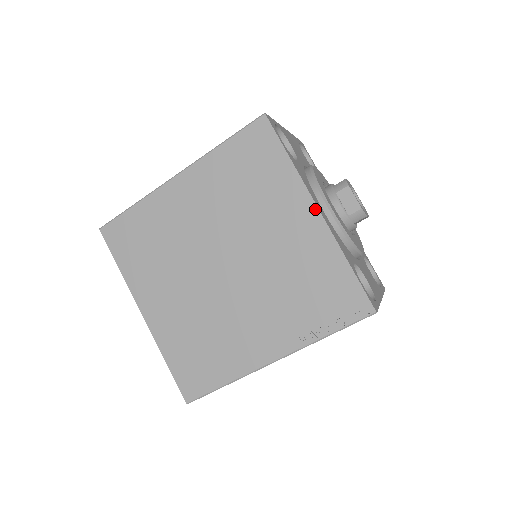
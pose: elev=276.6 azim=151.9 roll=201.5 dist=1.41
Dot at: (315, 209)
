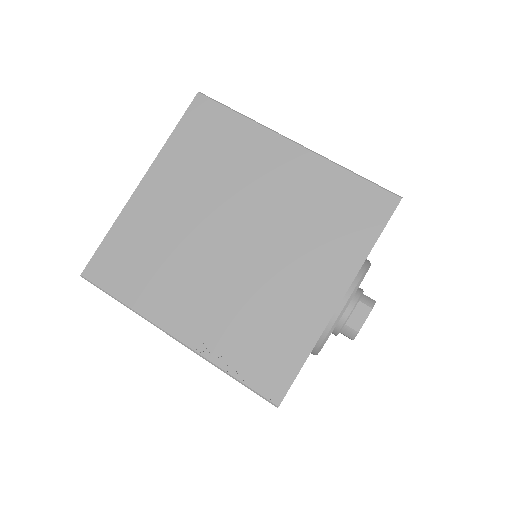
Dot at: (340, 296)
